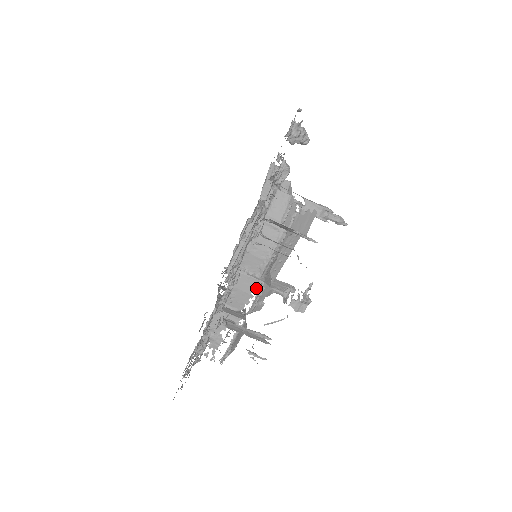
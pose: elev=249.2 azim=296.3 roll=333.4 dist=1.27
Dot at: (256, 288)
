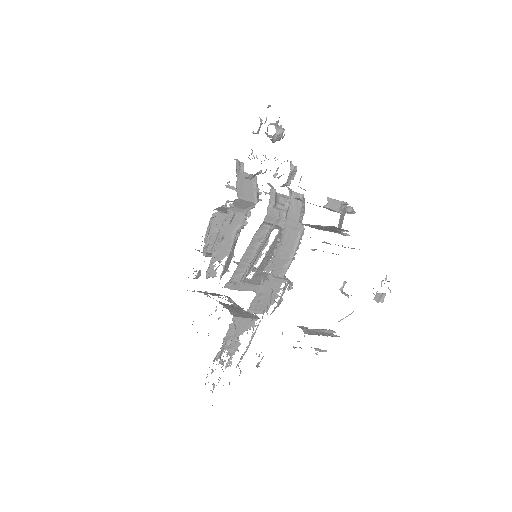
Dot at: (281, 288)
